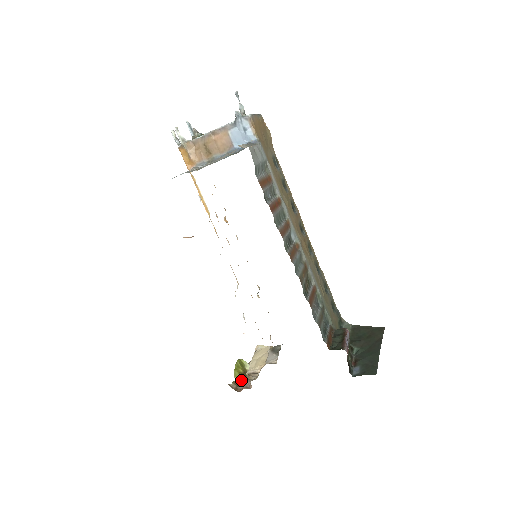
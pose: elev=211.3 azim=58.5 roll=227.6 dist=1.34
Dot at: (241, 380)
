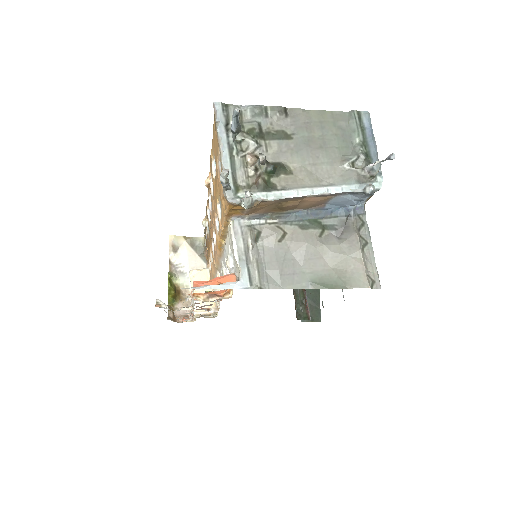
Dot at: (174, 302)
